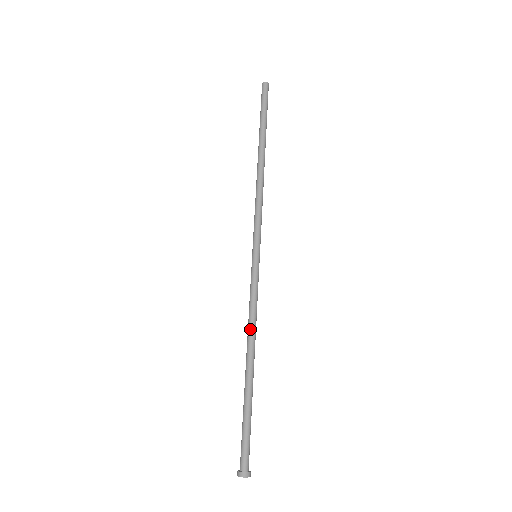
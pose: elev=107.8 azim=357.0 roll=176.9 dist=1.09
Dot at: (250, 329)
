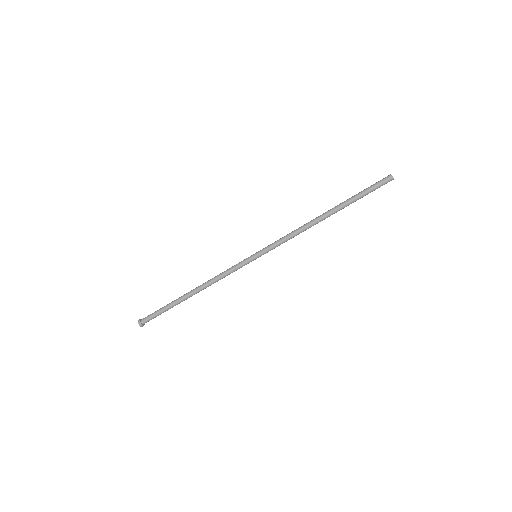
Dot at: (212, 283)
